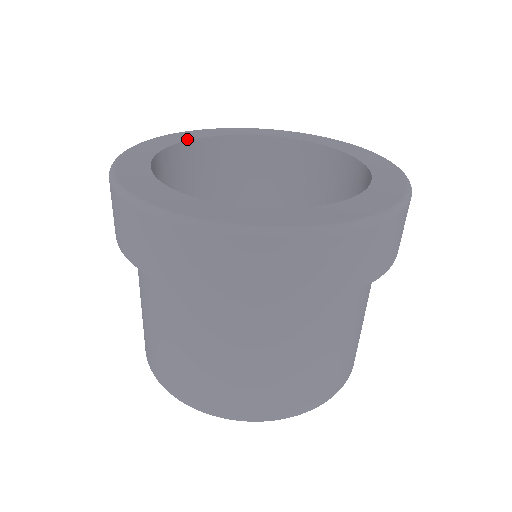
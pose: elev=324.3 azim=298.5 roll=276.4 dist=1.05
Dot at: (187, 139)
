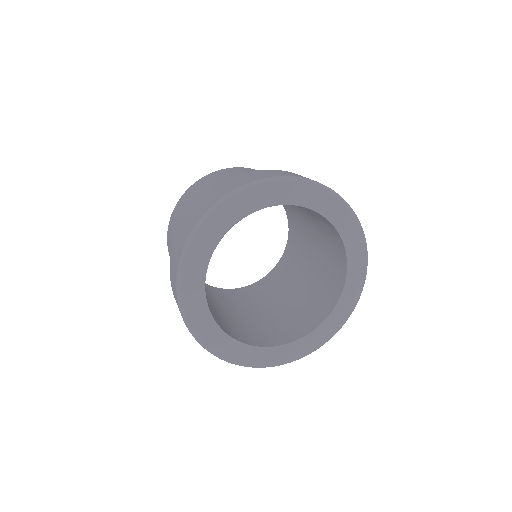
Dot at: (203, 296)
